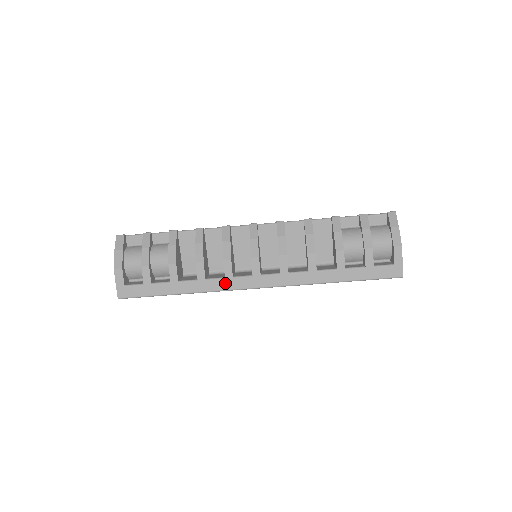
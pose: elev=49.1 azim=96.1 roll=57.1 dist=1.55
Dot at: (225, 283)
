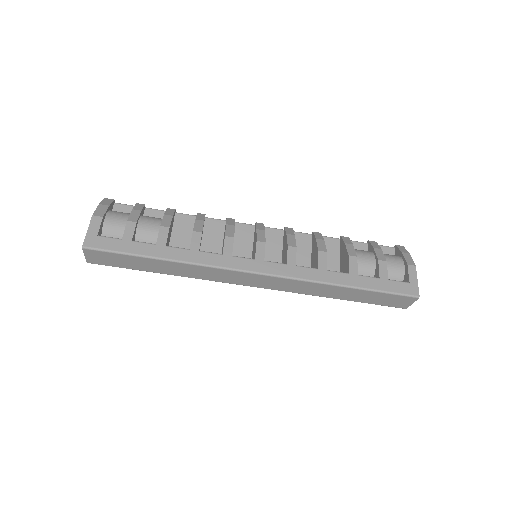
Dot at: (221, 259)
